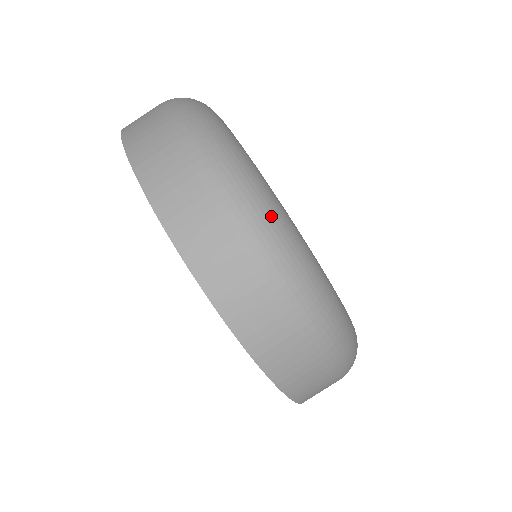
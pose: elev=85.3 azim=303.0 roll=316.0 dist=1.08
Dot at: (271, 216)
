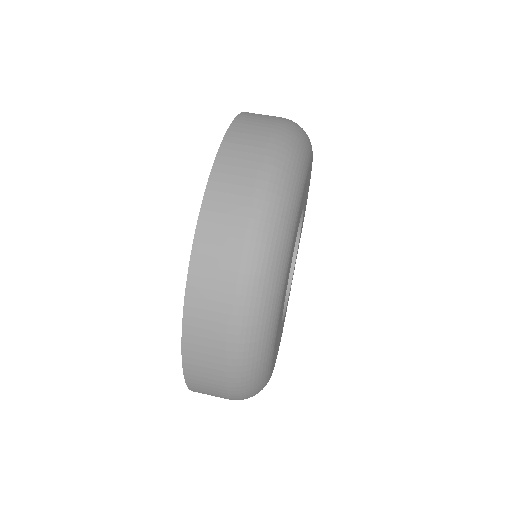
Dot at: (302, 137)
